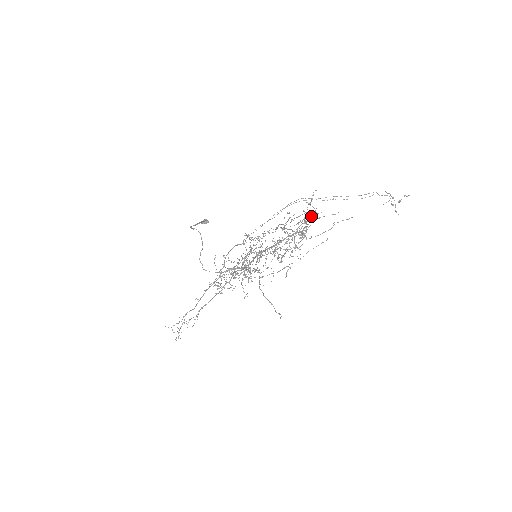
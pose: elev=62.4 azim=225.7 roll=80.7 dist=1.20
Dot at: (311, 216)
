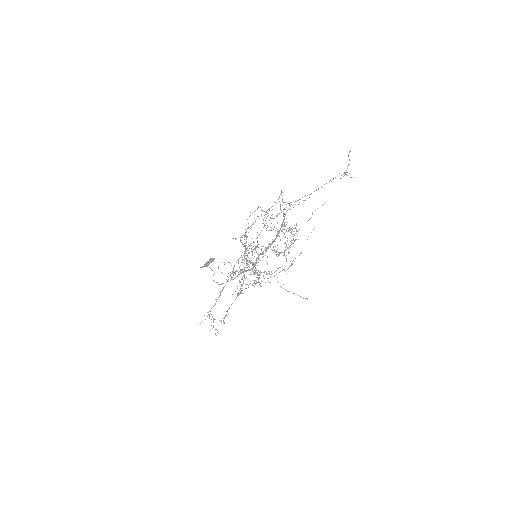
Dot at: occluded
